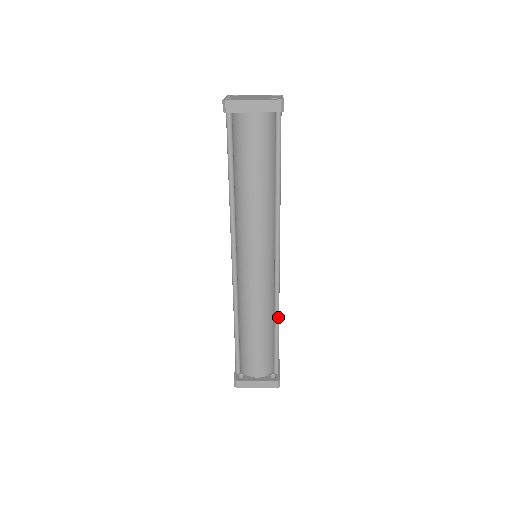
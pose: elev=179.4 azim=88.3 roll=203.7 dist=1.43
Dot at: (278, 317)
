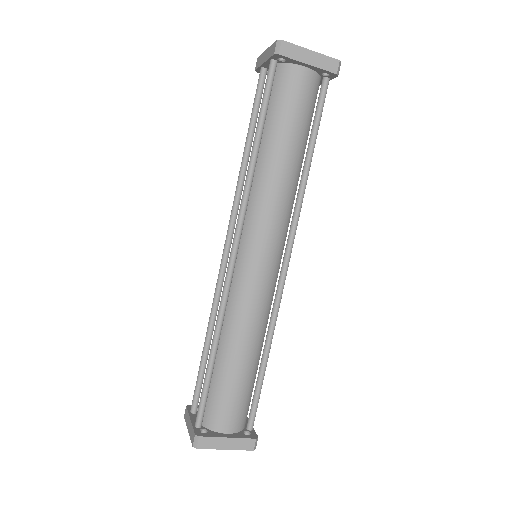
Dot at: (271, 342)
